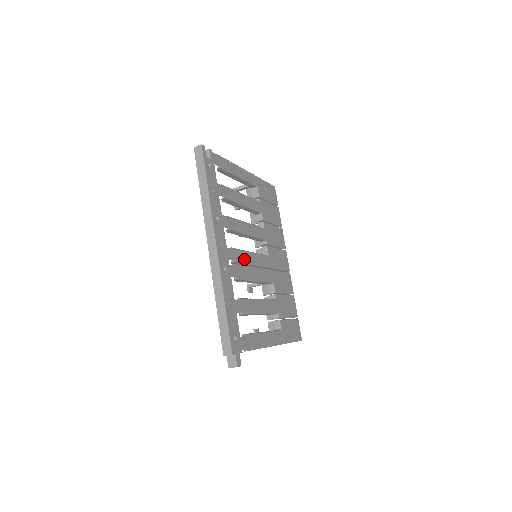
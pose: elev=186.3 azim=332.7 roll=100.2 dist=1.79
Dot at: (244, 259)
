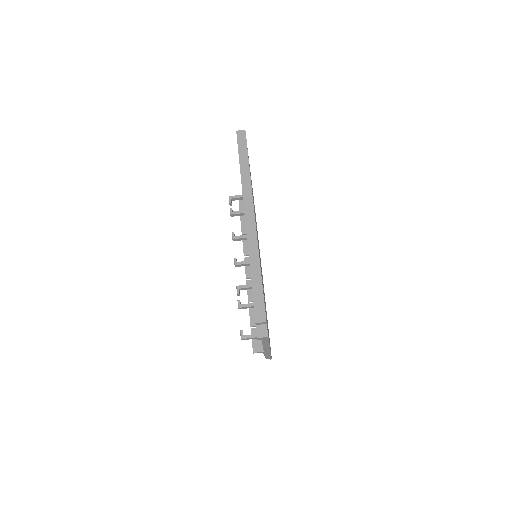
Dot at: occluded
